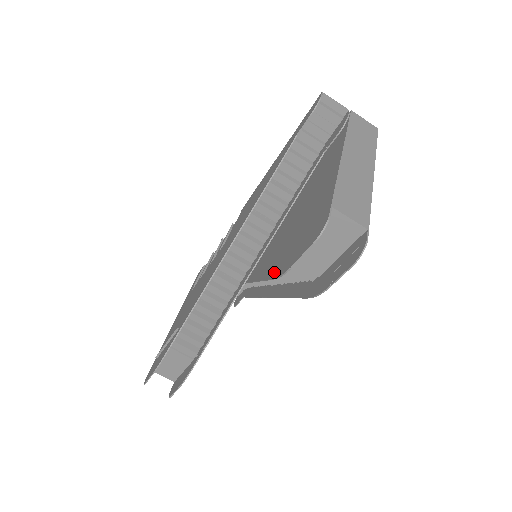
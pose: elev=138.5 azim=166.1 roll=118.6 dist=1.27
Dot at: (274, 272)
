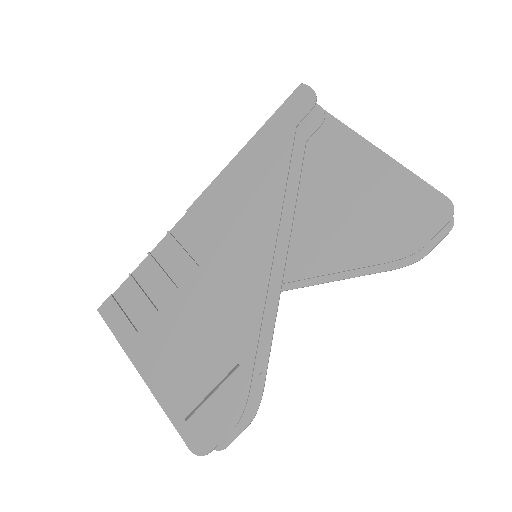
Dot at: (379, 257)
